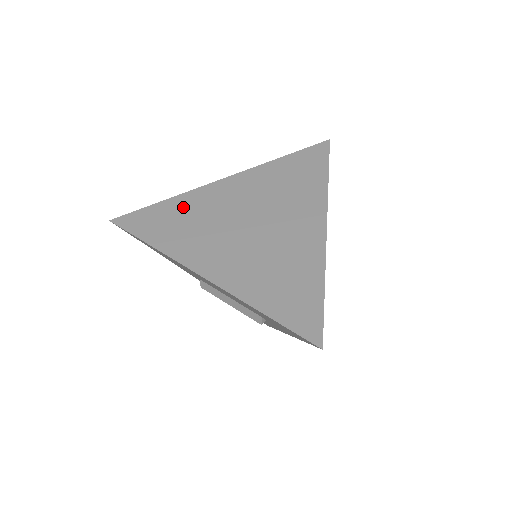
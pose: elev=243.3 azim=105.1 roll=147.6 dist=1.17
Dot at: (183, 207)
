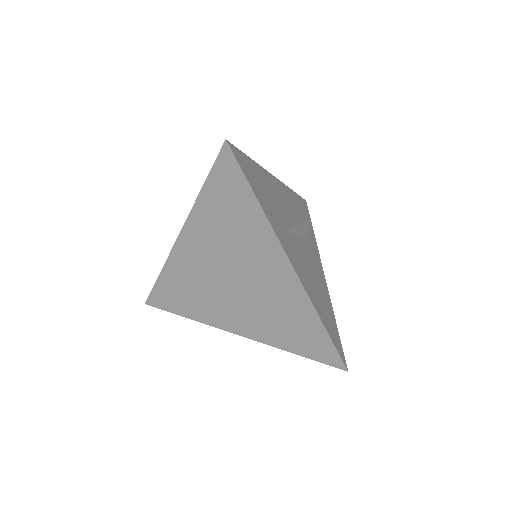
Dot at: (176, 279)
